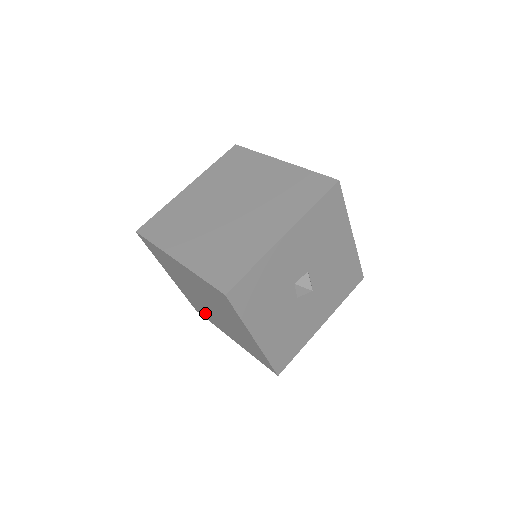
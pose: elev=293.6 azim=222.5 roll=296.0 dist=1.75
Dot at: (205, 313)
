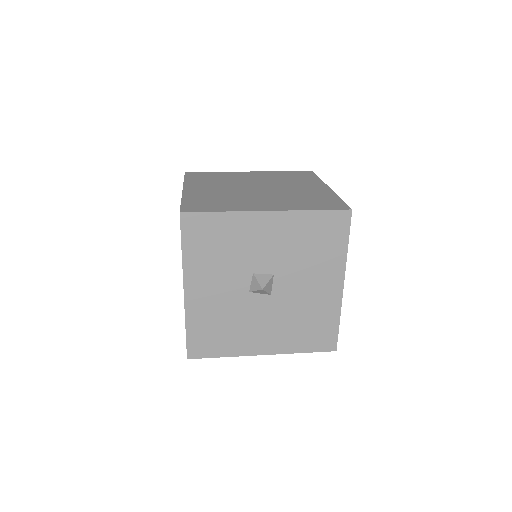
Dot at: occluded
